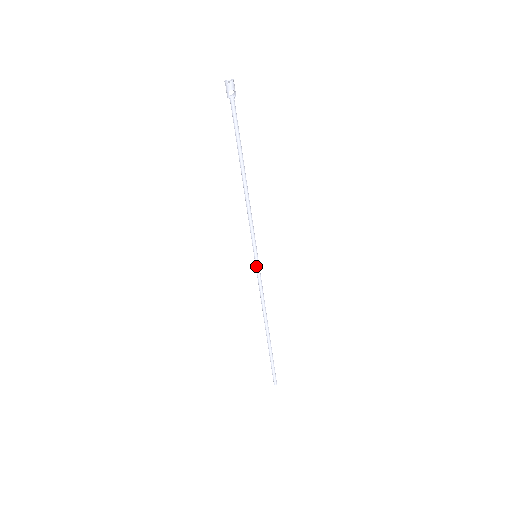
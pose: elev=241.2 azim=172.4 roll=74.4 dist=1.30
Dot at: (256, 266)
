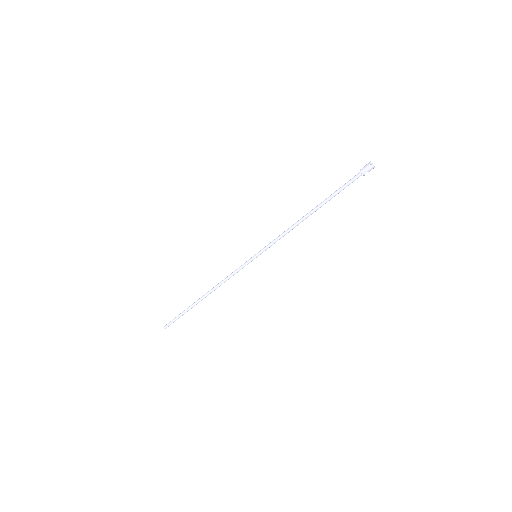
Dot at: (249, 262)
